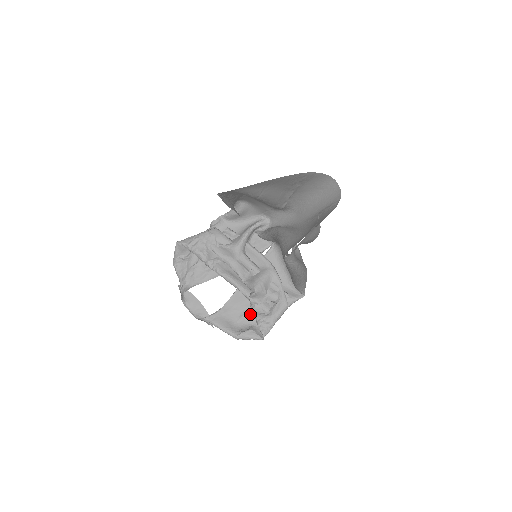
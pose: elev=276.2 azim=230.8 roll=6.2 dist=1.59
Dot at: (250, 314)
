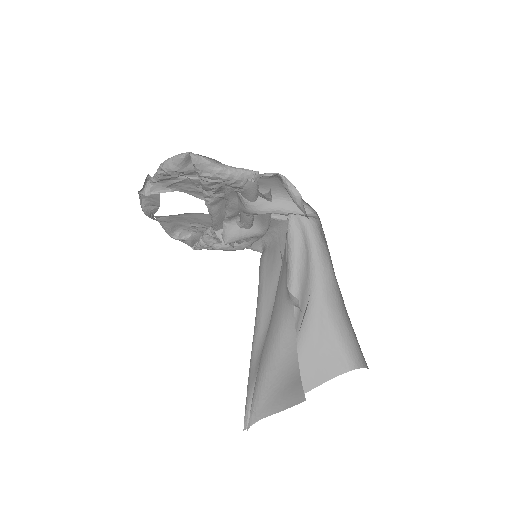
Dot at: (202, 229)
